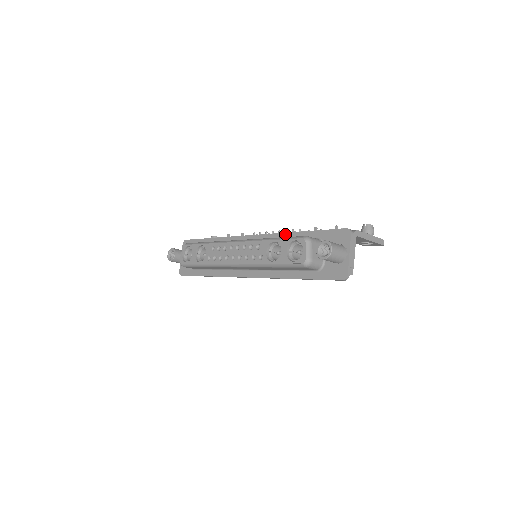
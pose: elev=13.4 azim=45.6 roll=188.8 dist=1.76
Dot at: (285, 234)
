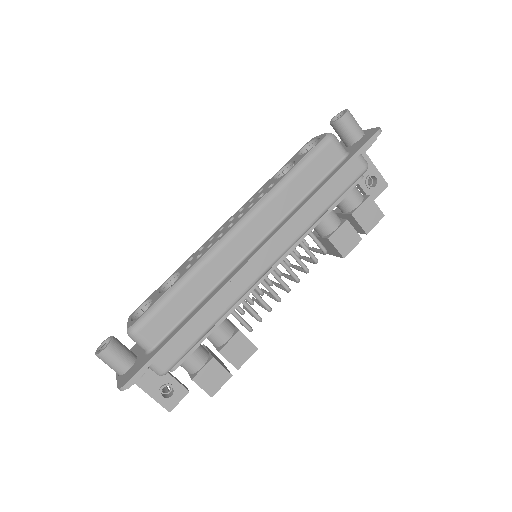
Dot at: occluded
